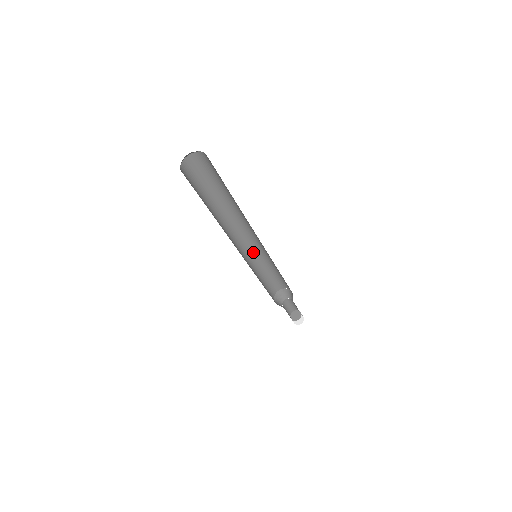
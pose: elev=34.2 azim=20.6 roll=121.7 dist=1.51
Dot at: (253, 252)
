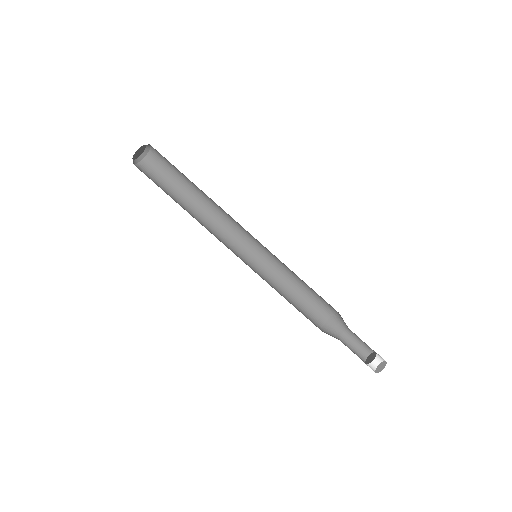
Dot at: (259, 263)
